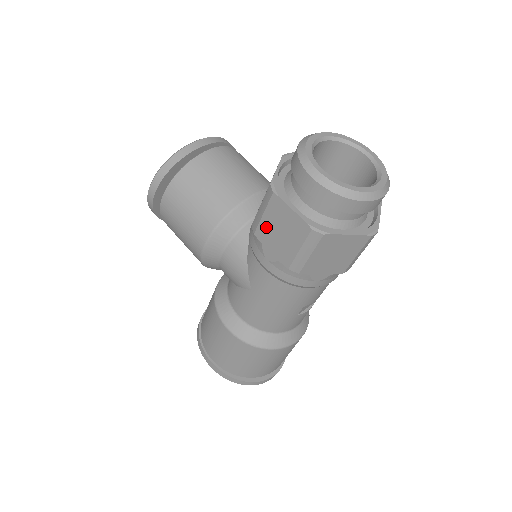
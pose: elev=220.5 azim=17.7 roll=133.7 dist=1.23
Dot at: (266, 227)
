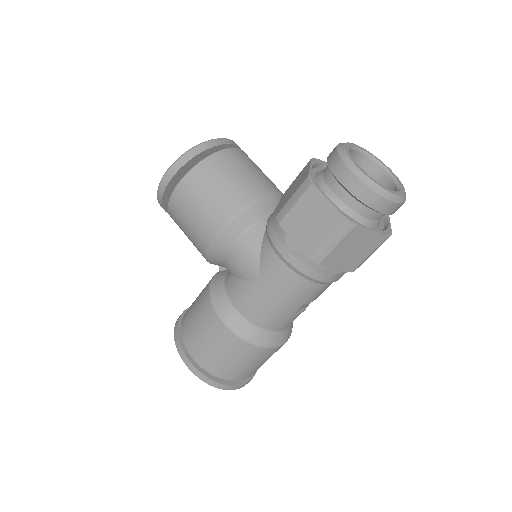
Dot at: (295, 217)
